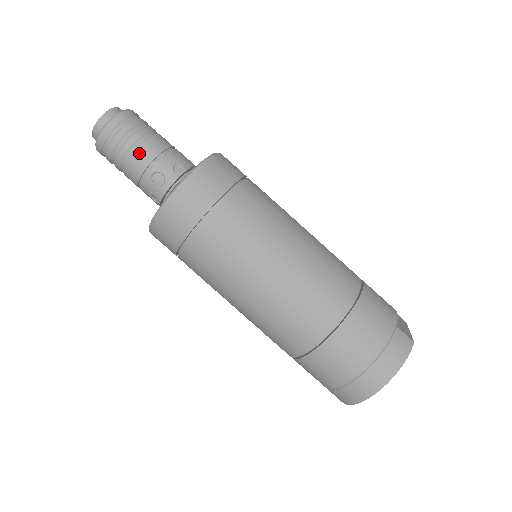
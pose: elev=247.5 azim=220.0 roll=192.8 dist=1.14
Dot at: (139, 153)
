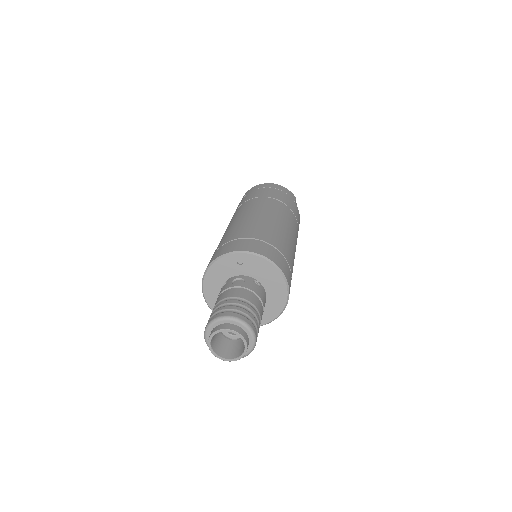
Dot at: occluded
